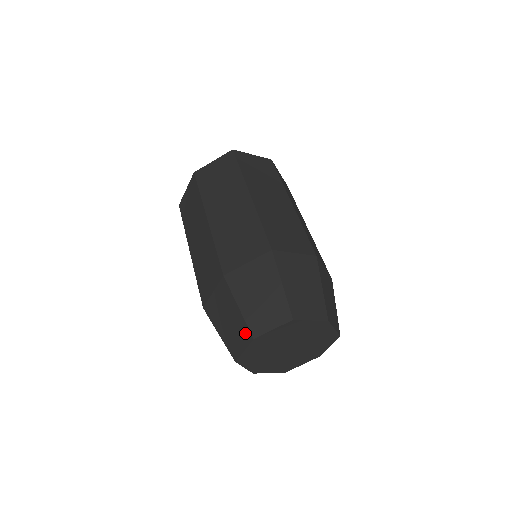
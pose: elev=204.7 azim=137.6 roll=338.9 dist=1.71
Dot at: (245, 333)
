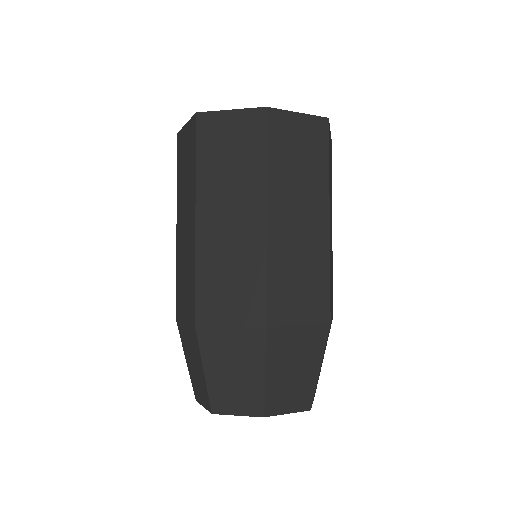
Dot at: occluded
